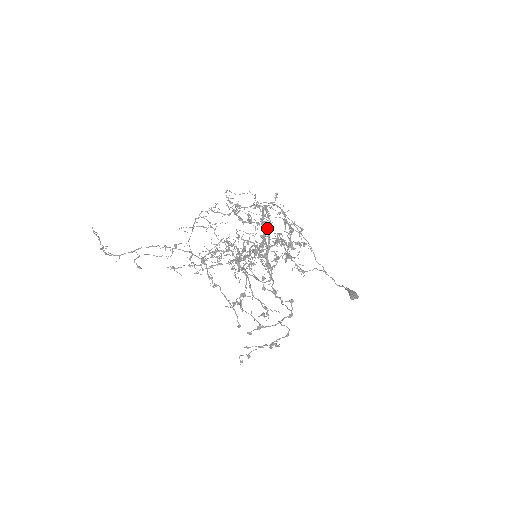
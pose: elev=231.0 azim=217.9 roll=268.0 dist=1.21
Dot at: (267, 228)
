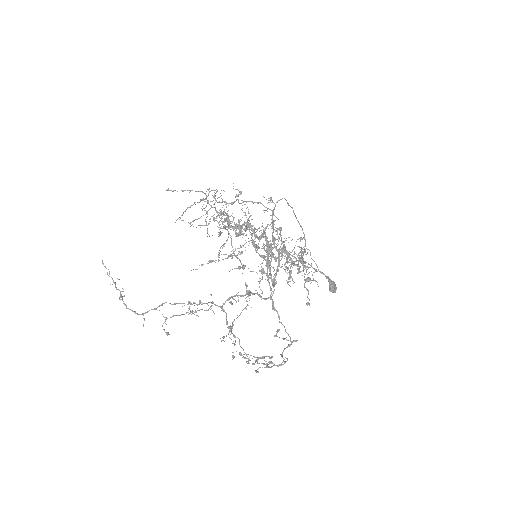
Dot at: (279, 253)
